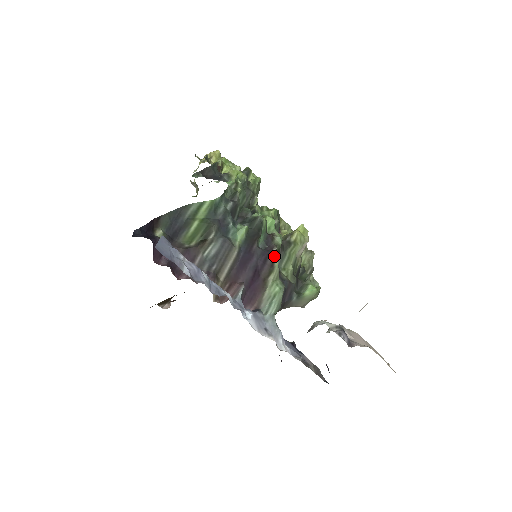
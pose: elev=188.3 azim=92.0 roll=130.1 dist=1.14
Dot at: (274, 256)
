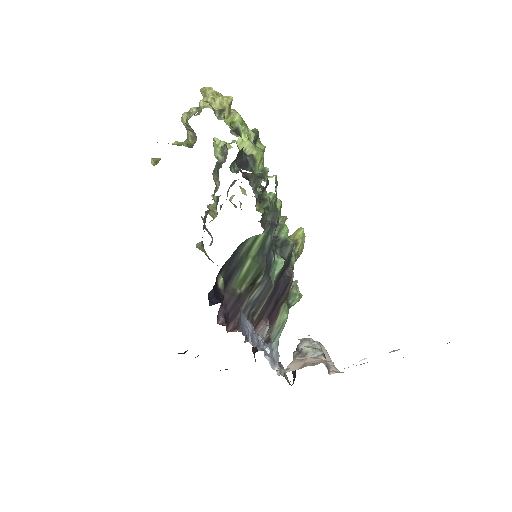
Dot at: (291, 283)
